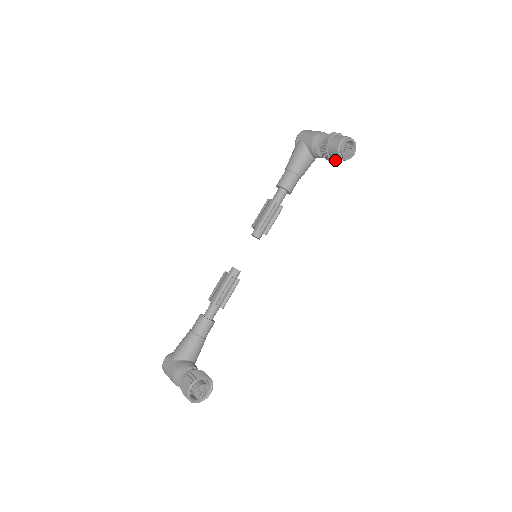
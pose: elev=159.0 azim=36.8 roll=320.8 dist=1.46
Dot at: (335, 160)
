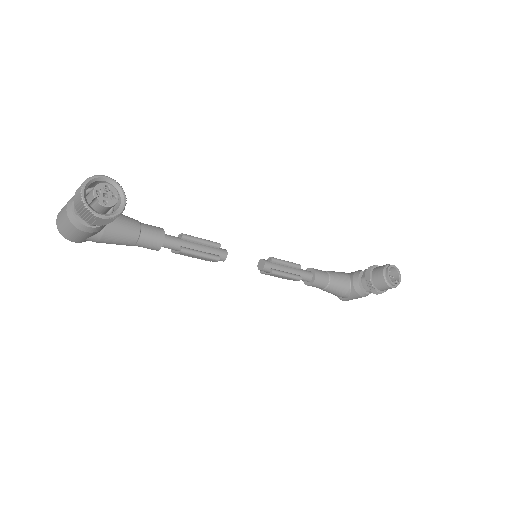
Dot at: (373, 285)
